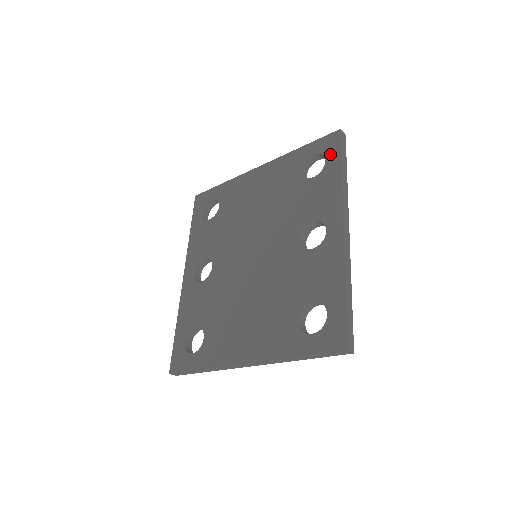
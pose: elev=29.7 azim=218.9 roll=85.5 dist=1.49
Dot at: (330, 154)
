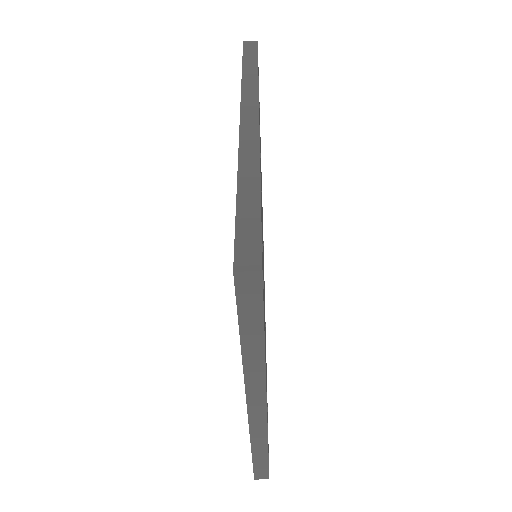
Dot at: occluded
